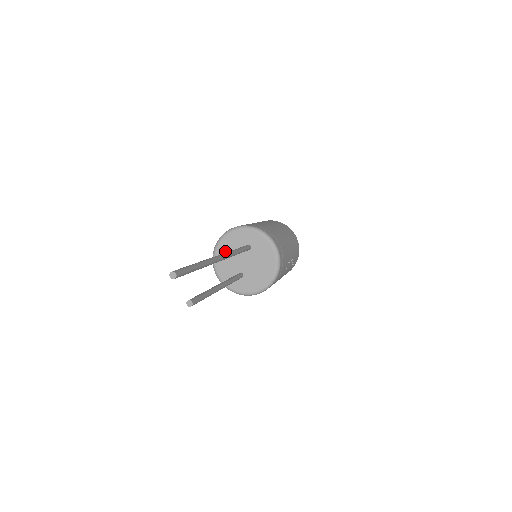
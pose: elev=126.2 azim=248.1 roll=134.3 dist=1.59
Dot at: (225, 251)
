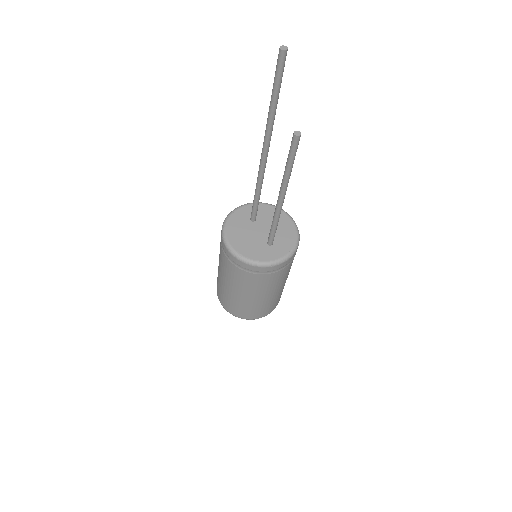
Dot at: (238, 237)
